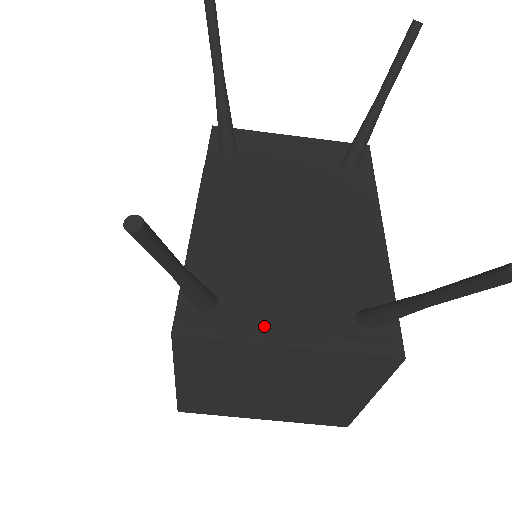
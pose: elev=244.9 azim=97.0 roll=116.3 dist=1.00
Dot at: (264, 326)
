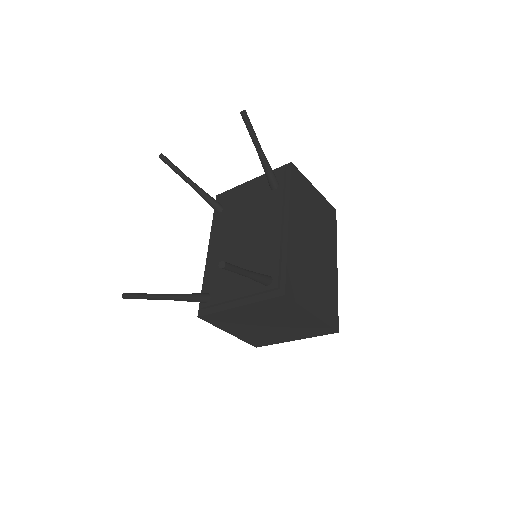
Dot at: (226, 301)
